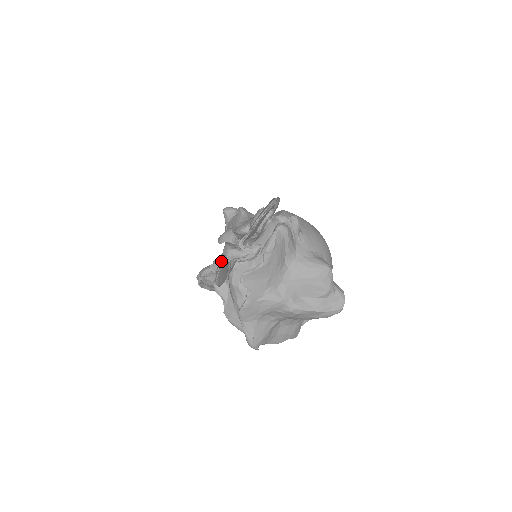
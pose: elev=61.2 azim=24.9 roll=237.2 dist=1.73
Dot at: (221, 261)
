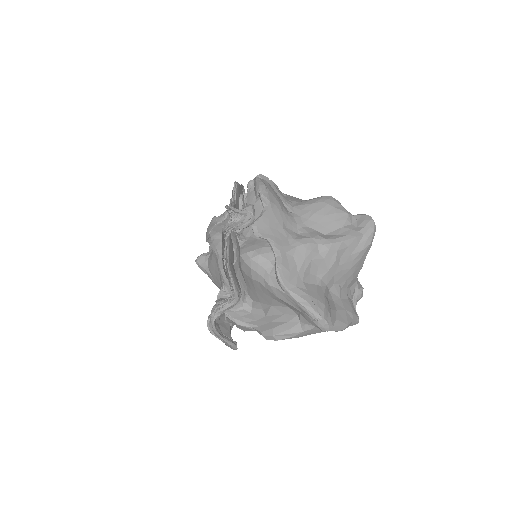
Dot at: (223, 254)
